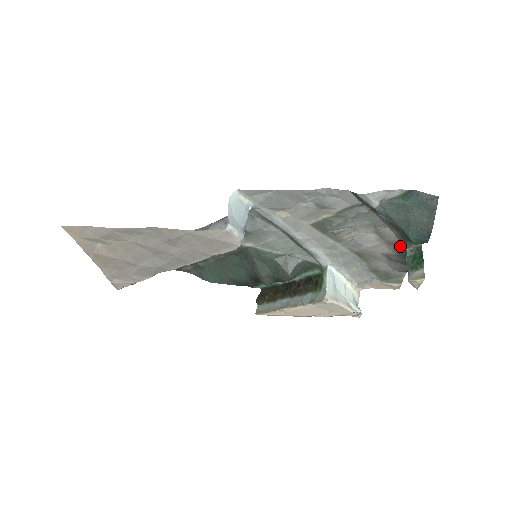
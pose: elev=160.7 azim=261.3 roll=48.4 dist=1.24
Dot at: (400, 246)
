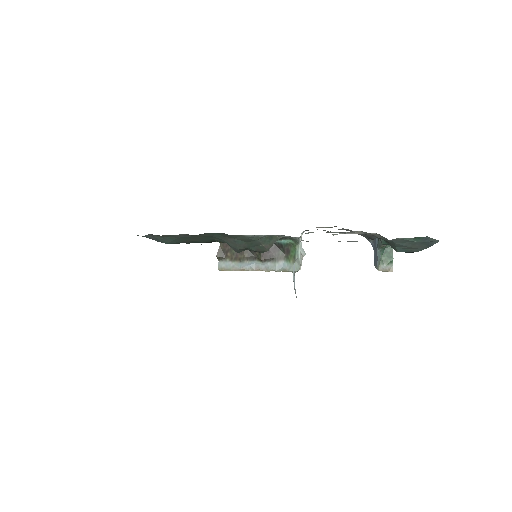
Dot at: (373, 235)
